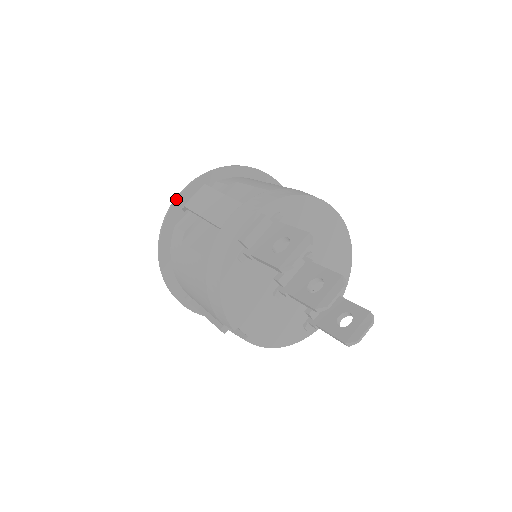
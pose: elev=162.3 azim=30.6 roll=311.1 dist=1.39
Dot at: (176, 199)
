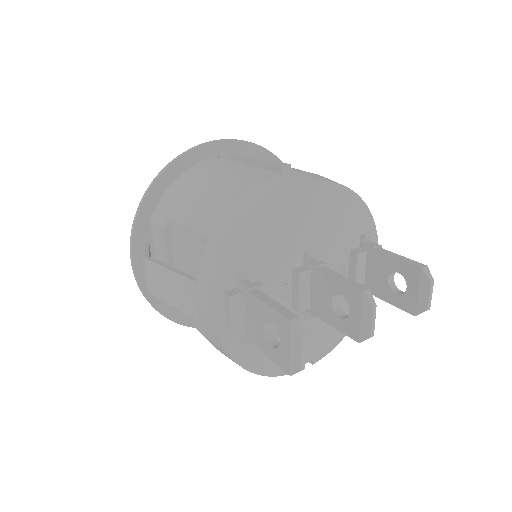
Dot at: (135, 277)
